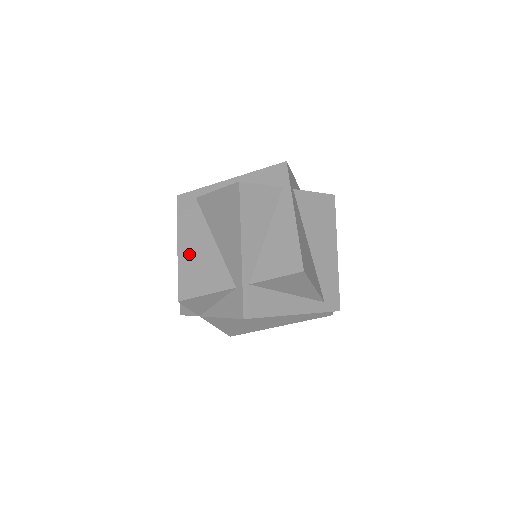
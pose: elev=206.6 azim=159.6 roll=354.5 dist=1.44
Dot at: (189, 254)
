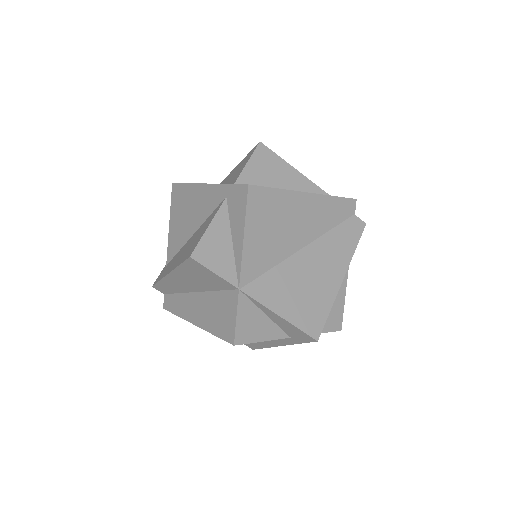
Dot at: (180, 258)
